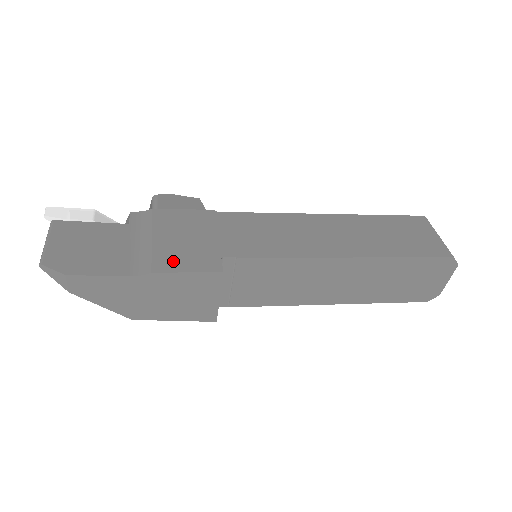
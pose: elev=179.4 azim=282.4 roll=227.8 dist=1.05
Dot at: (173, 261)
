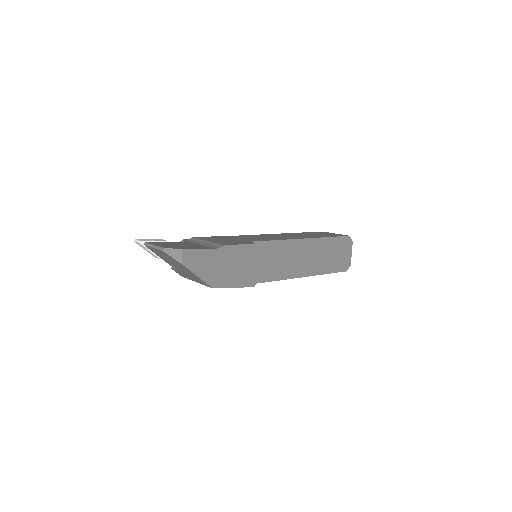
Dot at: (229, 243)
